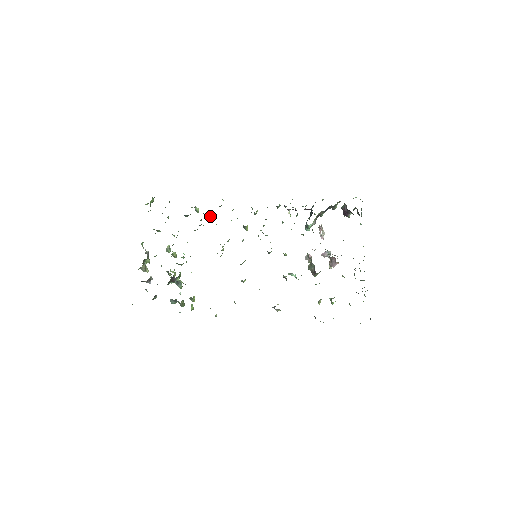
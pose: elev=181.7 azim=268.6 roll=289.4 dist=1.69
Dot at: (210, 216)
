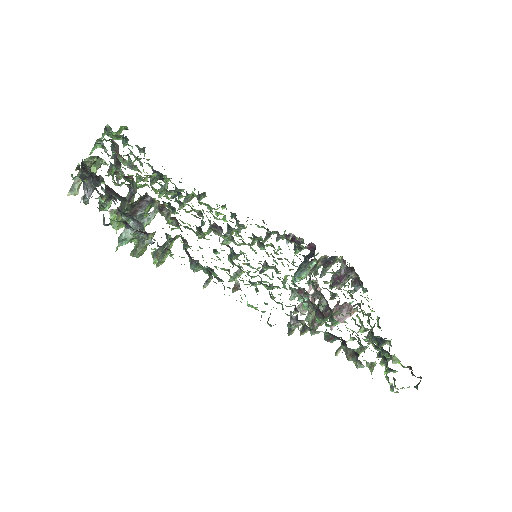
Dot at: (189, 196)
